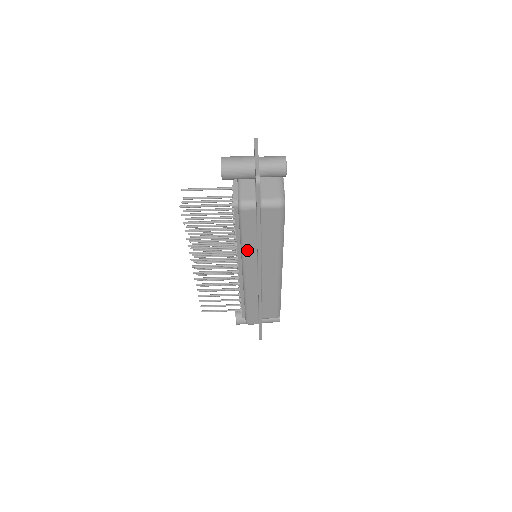
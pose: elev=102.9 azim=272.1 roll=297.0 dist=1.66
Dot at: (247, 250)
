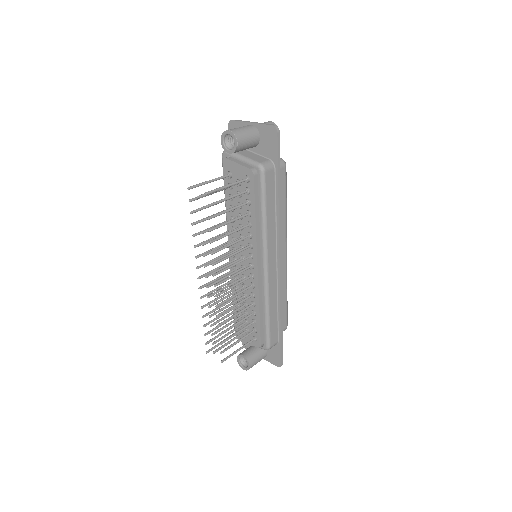
Dot at: (269, 228)
